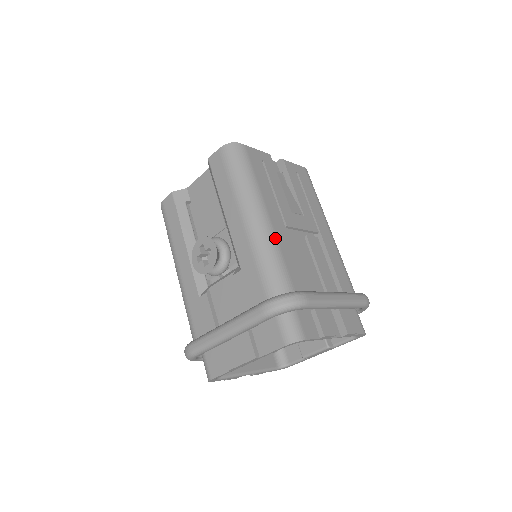
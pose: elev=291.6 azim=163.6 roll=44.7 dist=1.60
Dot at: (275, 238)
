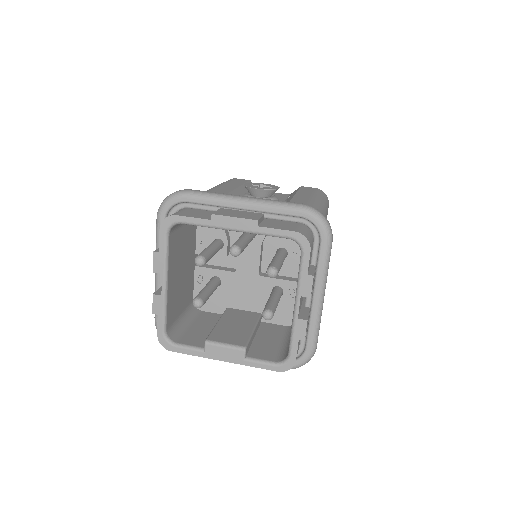
Dot at: occluded
